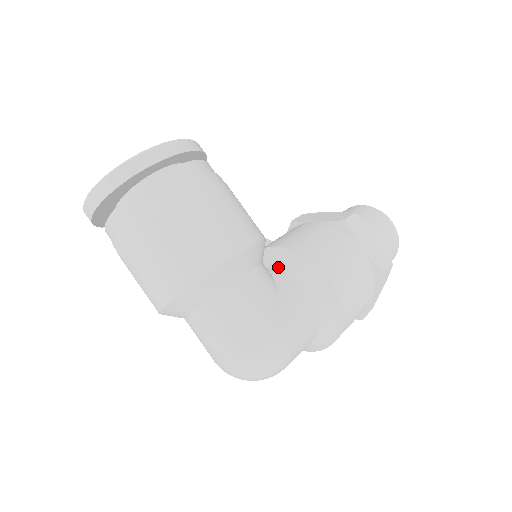
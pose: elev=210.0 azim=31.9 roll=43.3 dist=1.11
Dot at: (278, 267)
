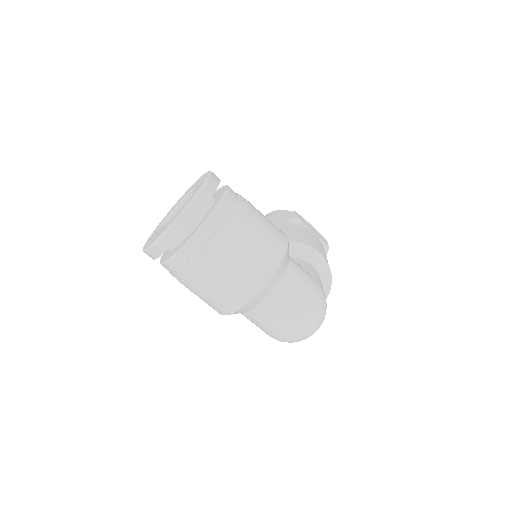
Dot at: occluded
